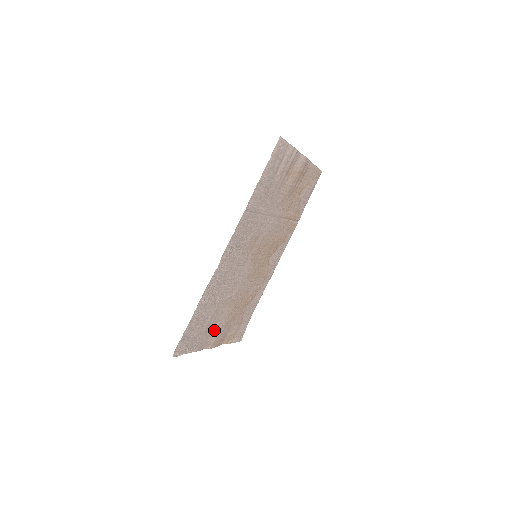
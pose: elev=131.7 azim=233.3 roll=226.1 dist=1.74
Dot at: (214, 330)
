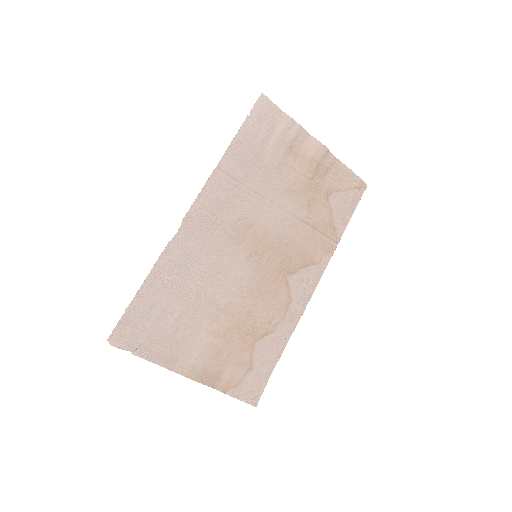
Dot at: (190, 346)
